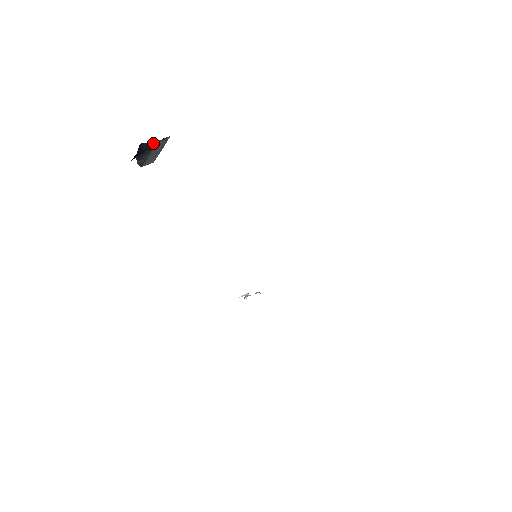
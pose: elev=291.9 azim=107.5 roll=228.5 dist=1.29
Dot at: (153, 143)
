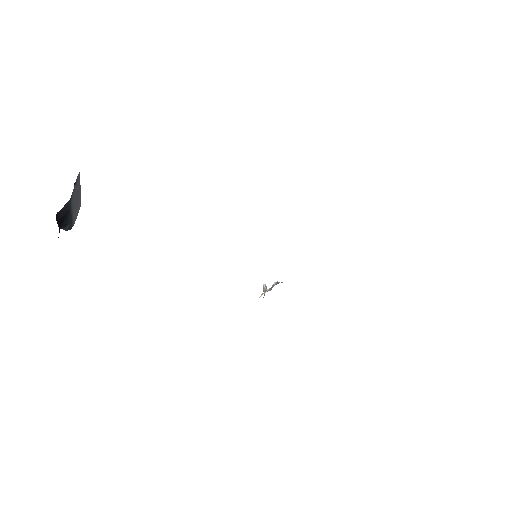
Dot at: (68, 202)
